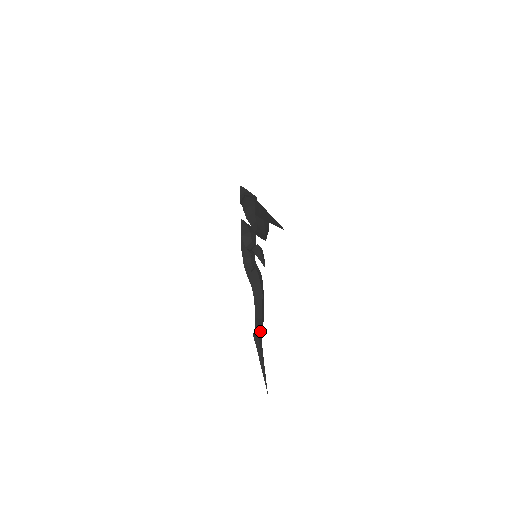
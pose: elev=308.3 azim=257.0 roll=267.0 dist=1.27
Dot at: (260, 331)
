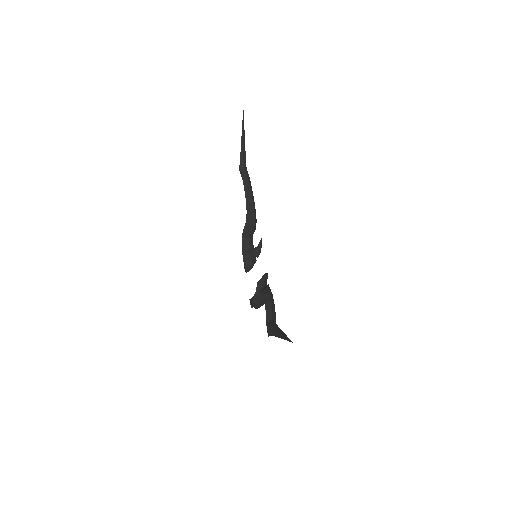
Dot at: (271, 306)
